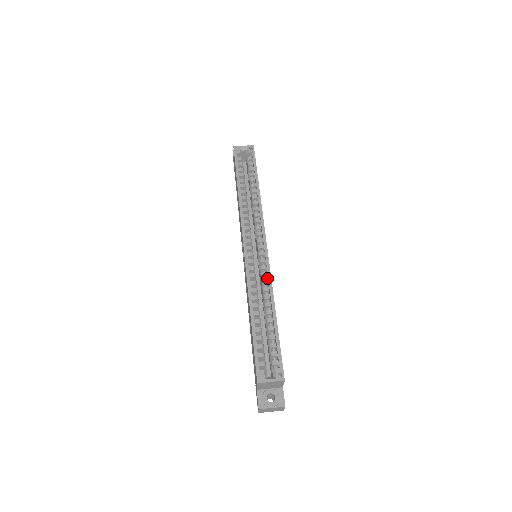
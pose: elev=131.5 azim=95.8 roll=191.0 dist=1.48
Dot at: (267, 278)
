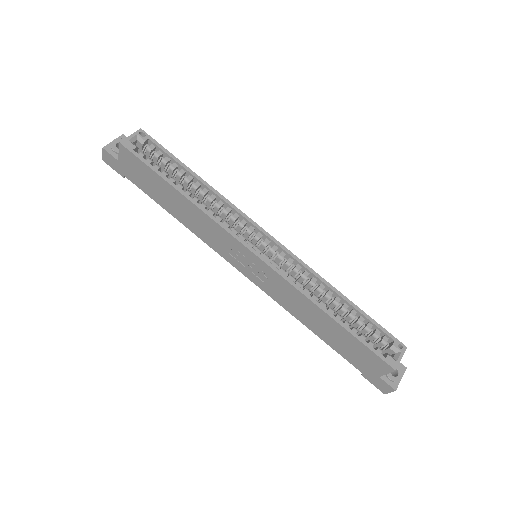
Dot at: (300, 270)
